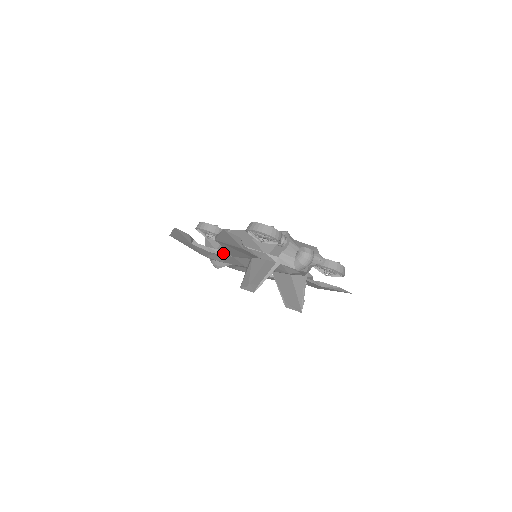
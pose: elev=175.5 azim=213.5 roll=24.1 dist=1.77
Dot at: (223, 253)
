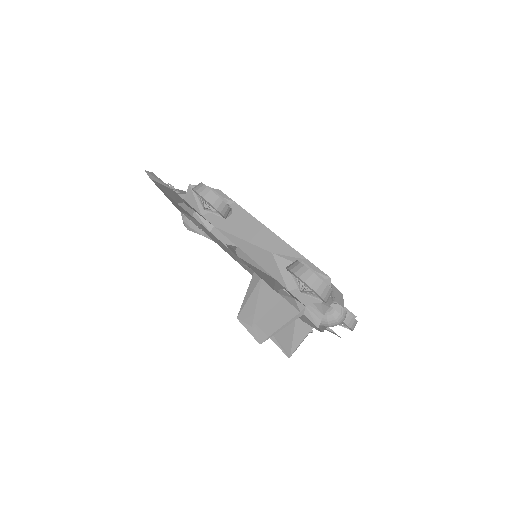
Dot at: (213, 230)
